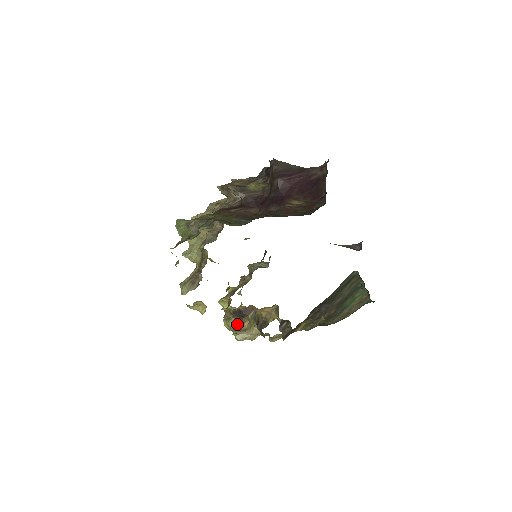
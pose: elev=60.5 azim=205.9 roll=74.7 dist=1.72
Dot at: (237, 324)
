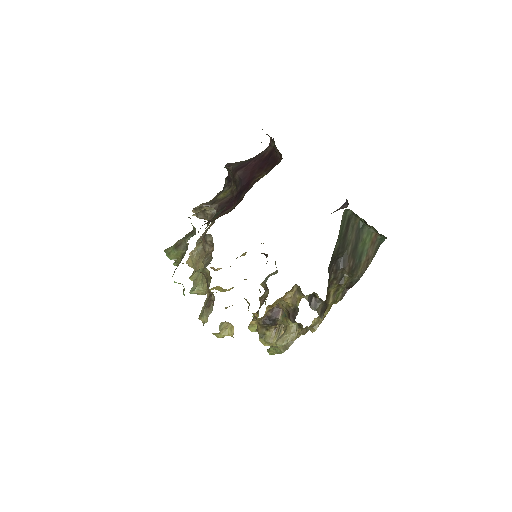
Dot at: (274, 336)
